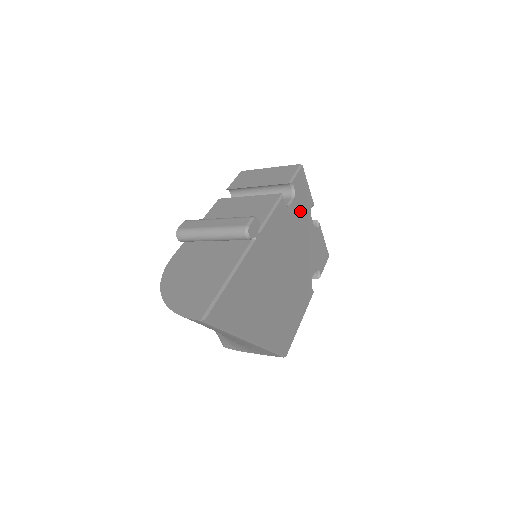
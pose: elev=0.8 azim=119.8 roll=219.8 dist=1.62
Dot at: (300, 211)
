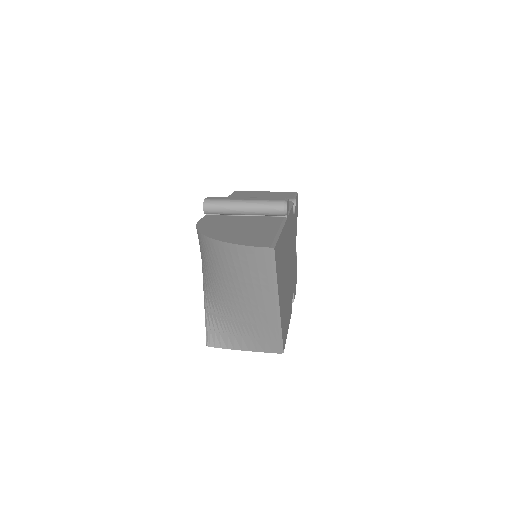
Dot at: occluded
